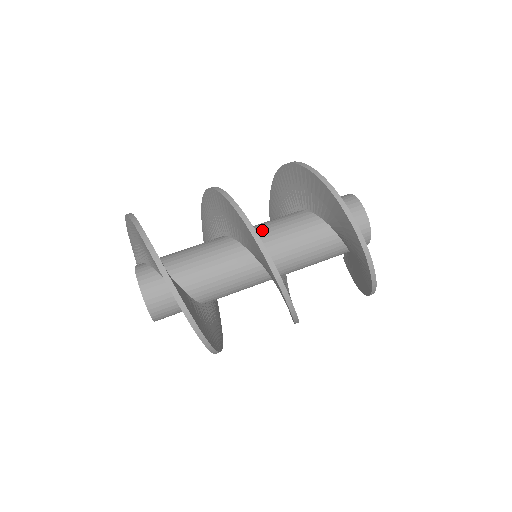
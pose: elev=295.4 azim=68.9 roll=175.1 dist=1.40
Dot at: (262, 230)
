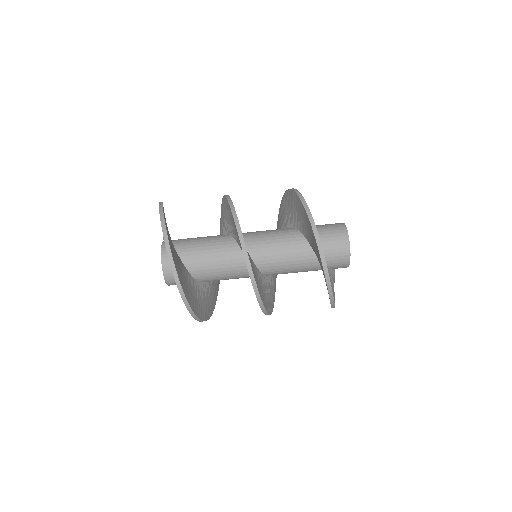
Dot at: (265, 248)
